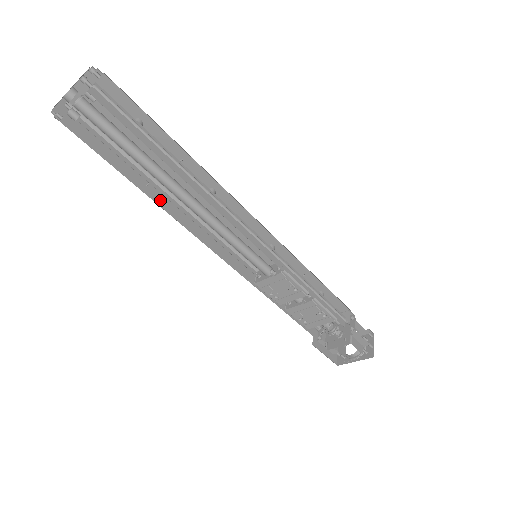
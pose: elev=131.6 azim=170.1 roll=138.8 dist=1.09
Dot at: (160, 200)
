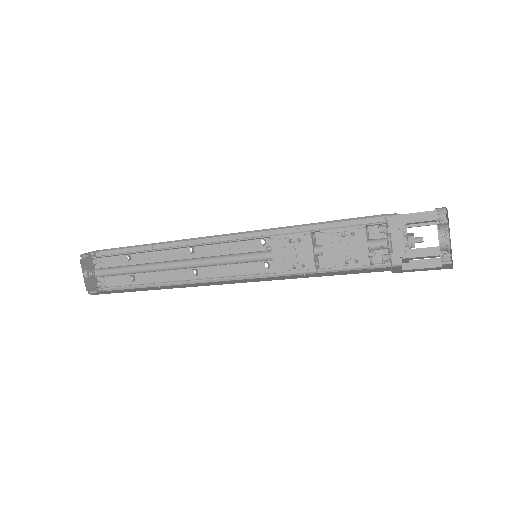
Dot at: (172, 288)
